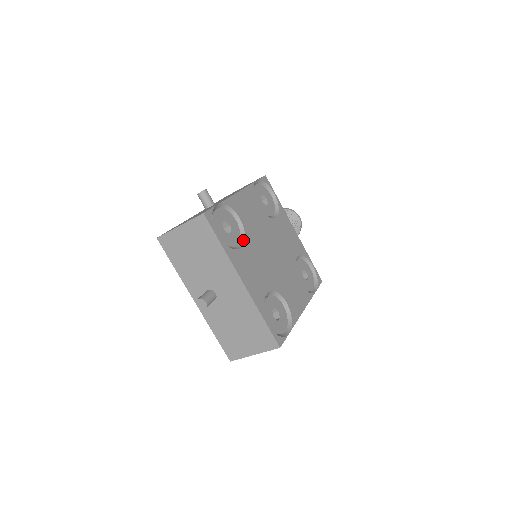
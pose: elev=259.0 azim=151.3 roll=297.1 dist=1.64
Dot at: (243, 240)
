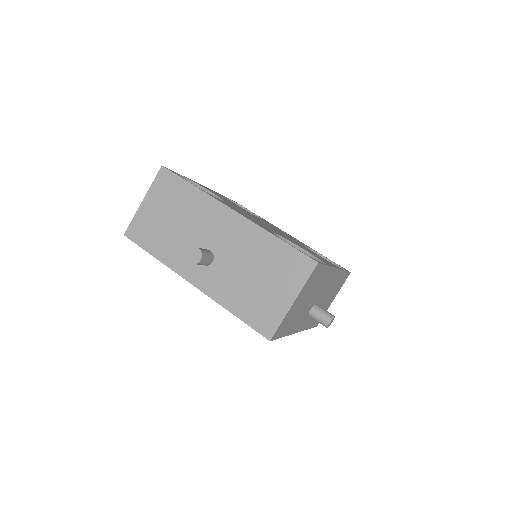
Dot at: occluded
